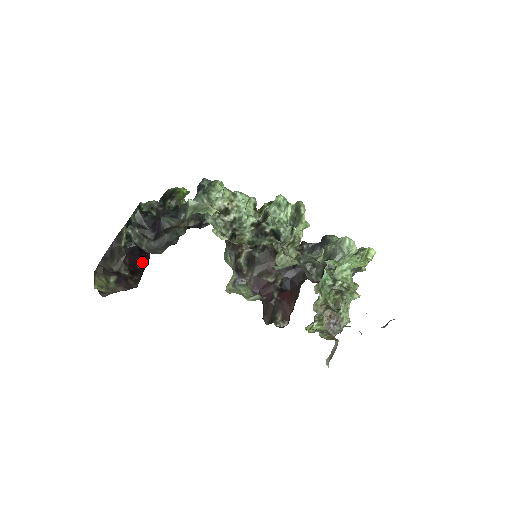
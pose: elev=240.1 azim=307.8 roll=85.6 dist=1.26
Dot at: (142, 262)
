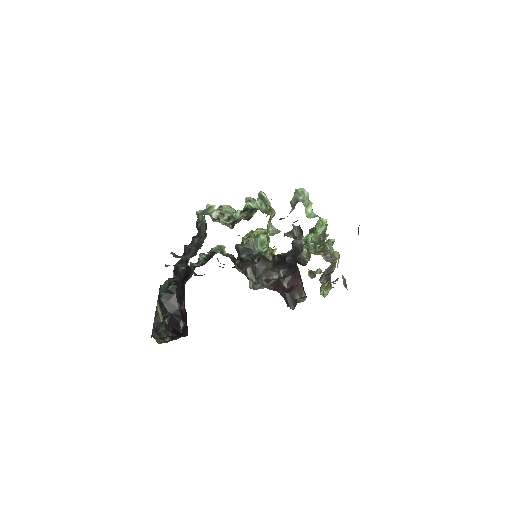
Dot at: (182, 327)
